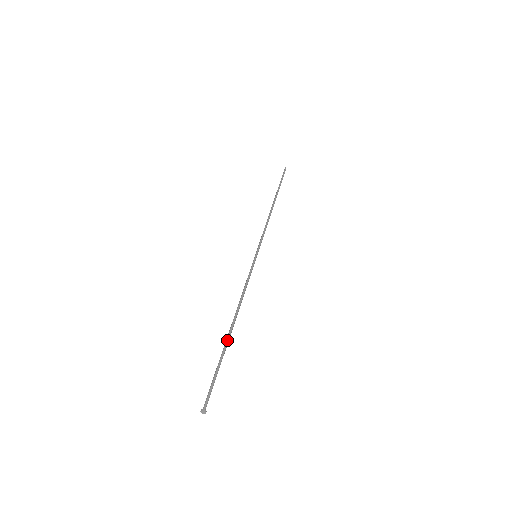
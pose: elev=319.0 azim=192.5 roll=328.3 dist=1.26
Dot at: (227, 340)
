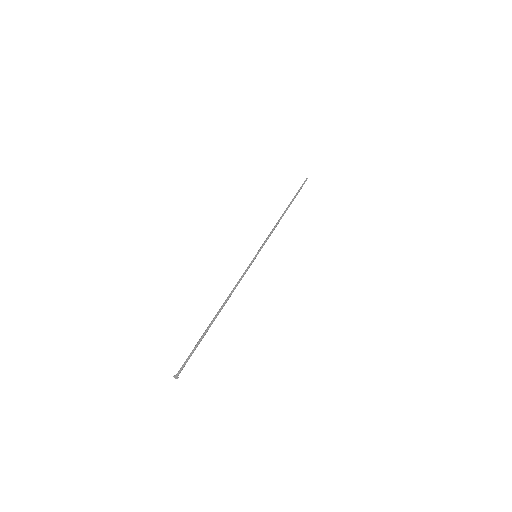
Dot at: (211, 324)
